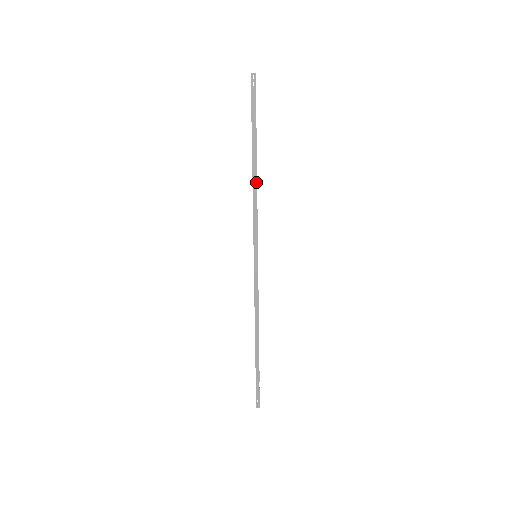
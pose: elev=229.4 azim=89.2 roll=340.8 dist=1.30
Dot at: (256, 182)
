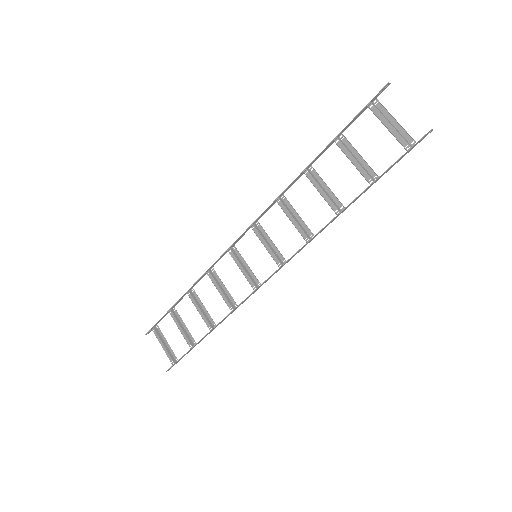
Dot at: occluded
